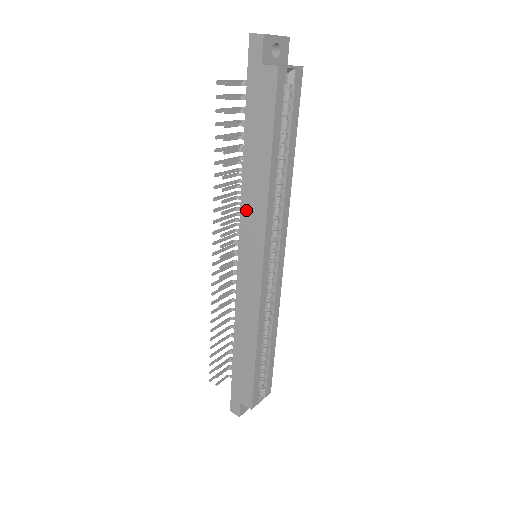
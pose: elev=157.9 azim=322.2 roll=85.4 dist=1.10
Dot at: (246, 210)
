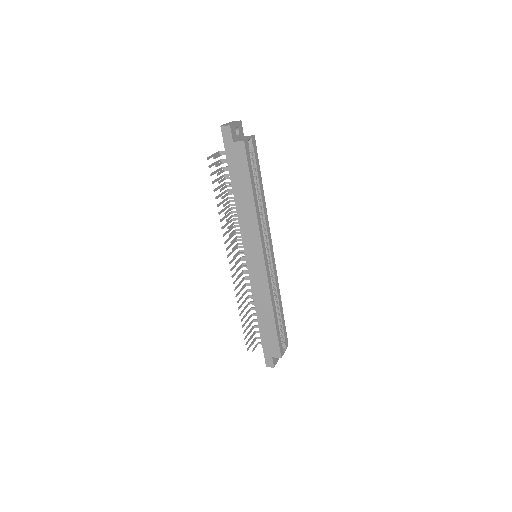
Dot at: (244, 229)
